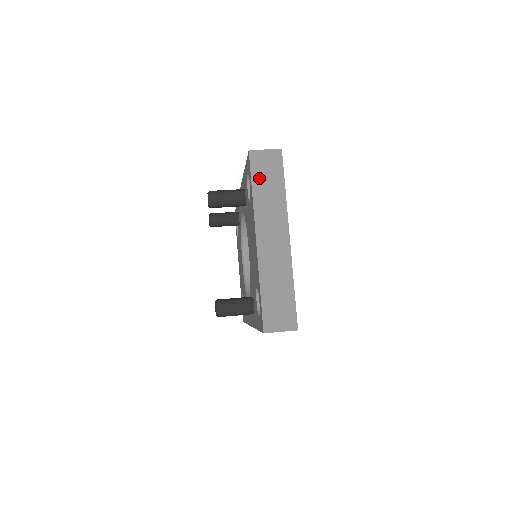
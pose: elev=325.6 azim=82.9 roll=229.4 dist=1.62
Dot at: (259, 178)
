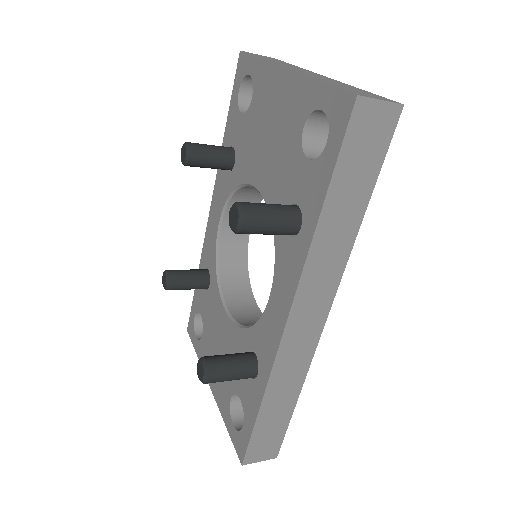
Dot at: (261, 57)
